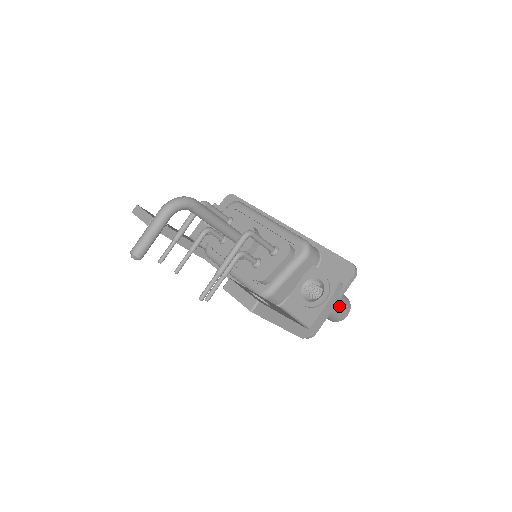
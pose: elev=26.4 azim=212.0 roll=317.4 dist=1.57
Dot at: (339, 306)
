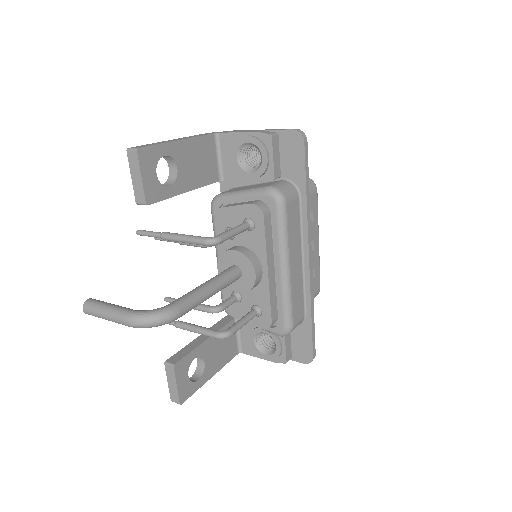
Dot at: occluded
